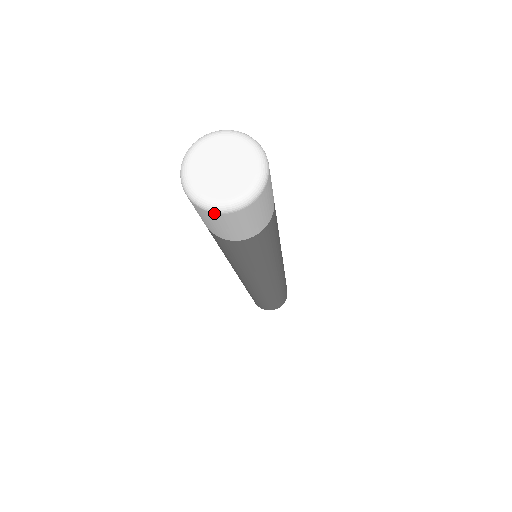
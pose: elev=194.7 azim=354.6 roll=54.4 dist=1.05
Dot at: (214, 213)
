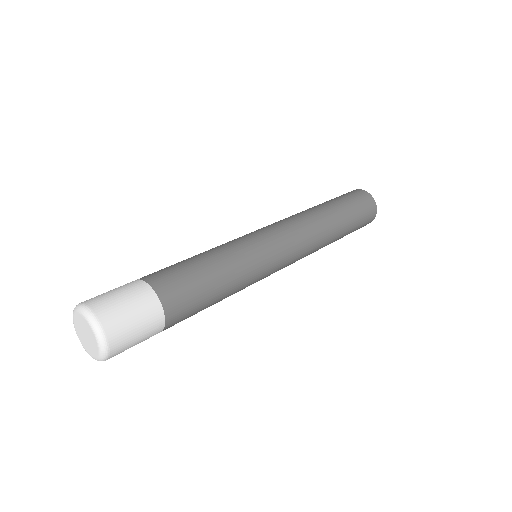
Dot at: occluded
